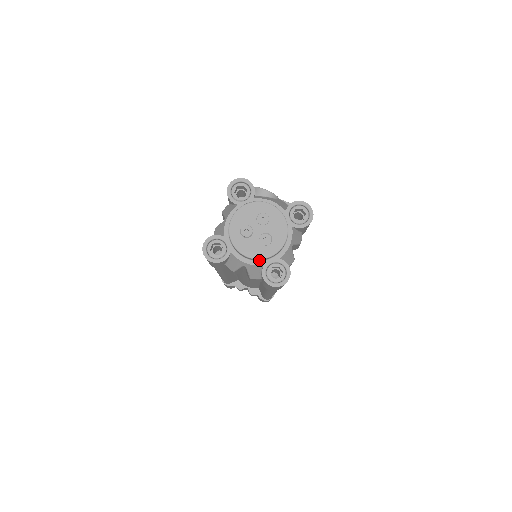
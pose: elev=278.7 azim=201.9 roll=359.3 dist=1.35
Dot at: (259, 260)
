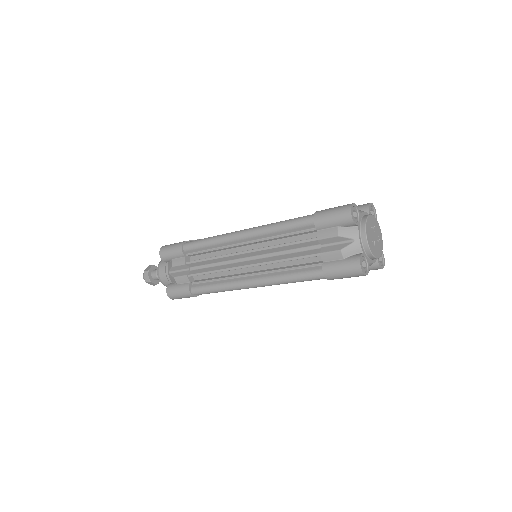
Dot at: occluded
